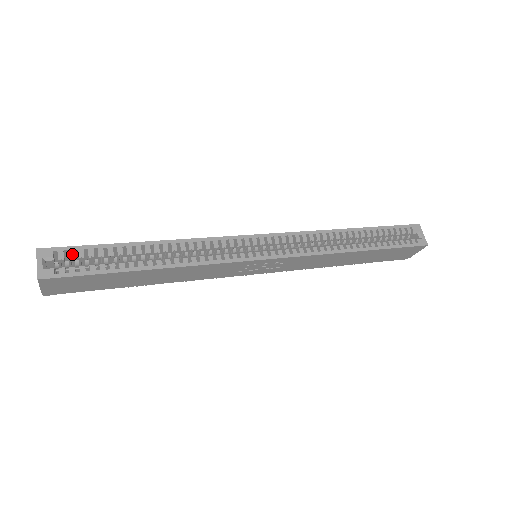
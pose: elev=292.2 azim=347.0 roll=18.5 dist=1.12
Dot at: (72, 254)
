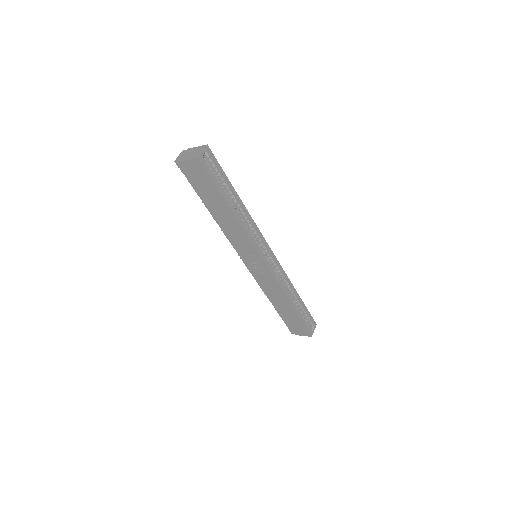
Dot at: (215, 164)
